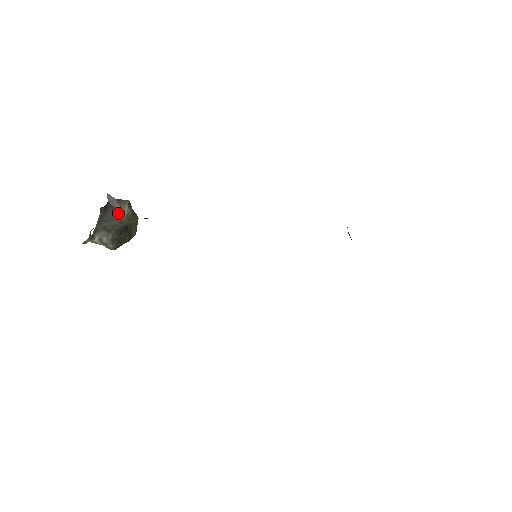
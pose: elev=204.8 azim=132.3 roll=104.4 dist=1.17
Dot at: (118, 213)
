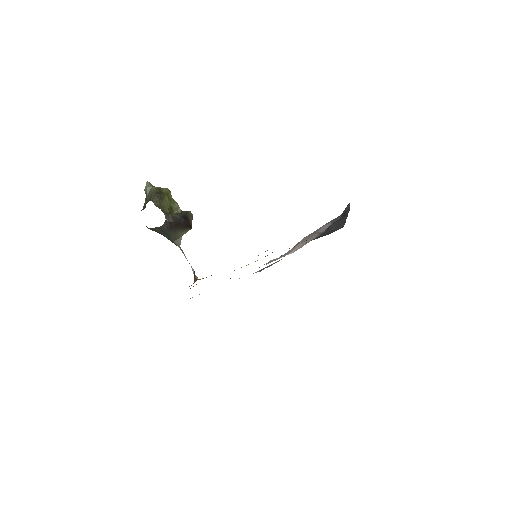
Dot at: (177, 234)
